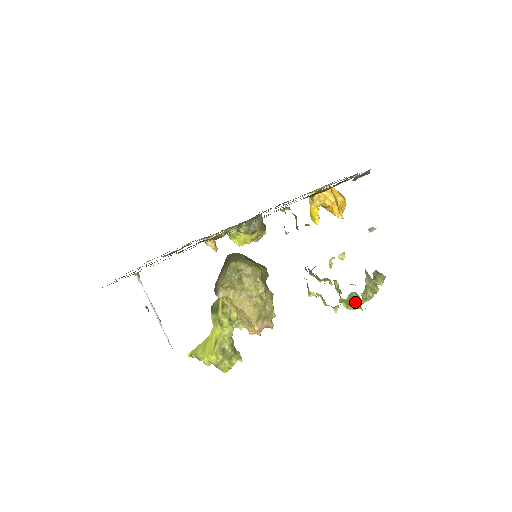
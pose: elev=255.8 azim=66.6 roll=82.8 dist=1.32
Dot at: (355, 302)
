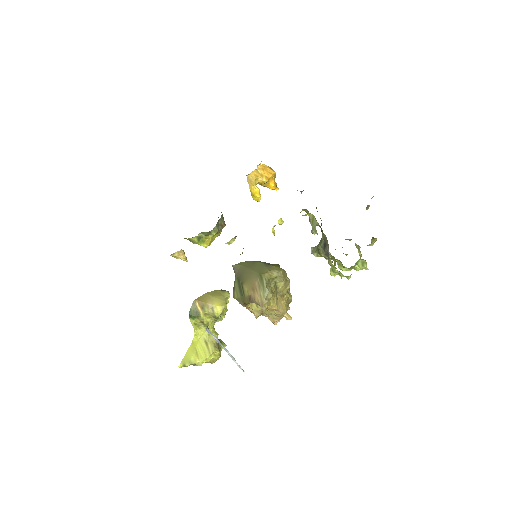
Dot at: (360, 266)
